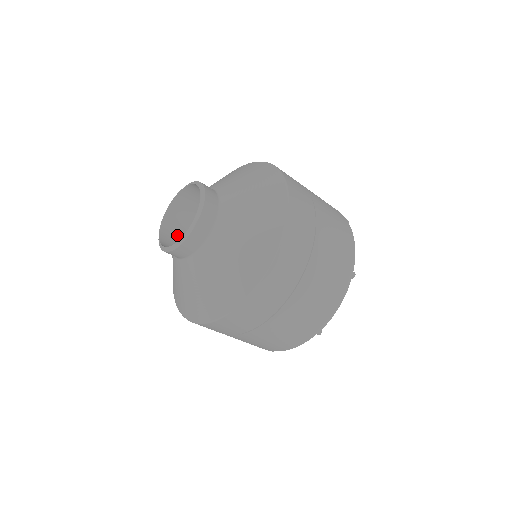
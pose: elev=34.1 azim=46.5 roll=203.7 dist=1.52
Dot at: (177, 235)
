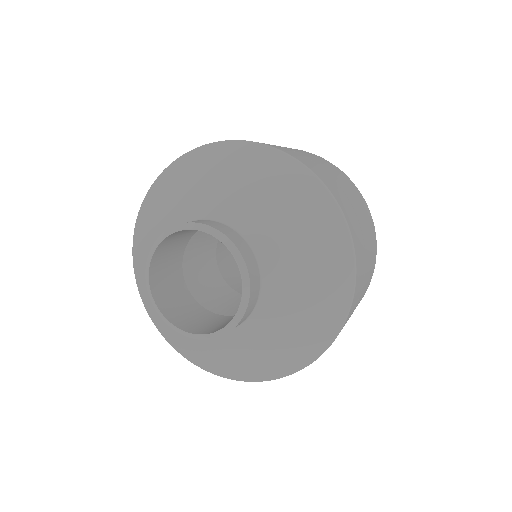
Dot at: (170, 289)
